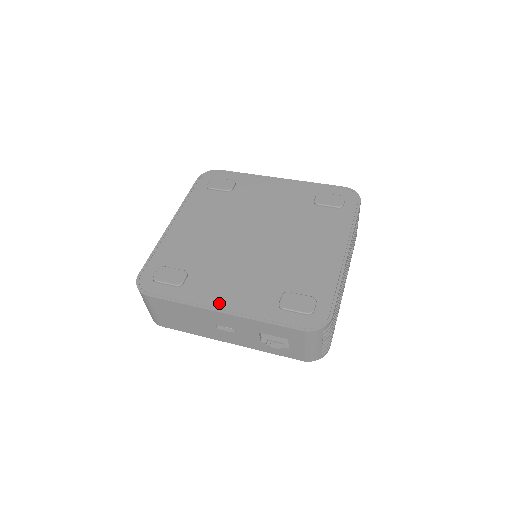
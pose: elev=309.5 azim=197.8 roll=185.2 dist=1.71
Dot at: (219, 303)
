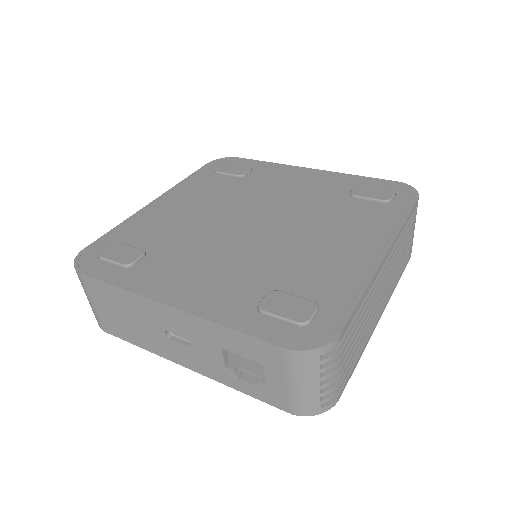
Dot at: (171, 293)
